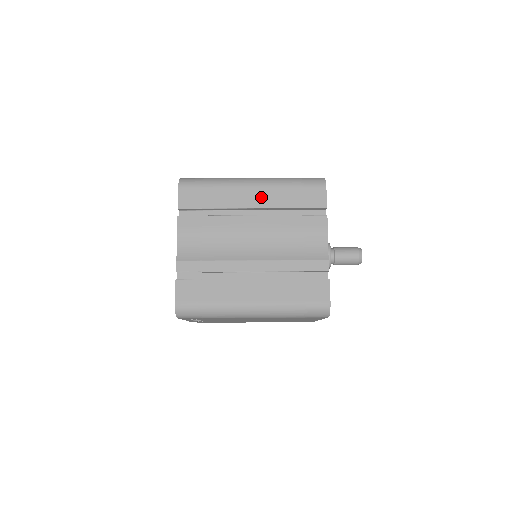
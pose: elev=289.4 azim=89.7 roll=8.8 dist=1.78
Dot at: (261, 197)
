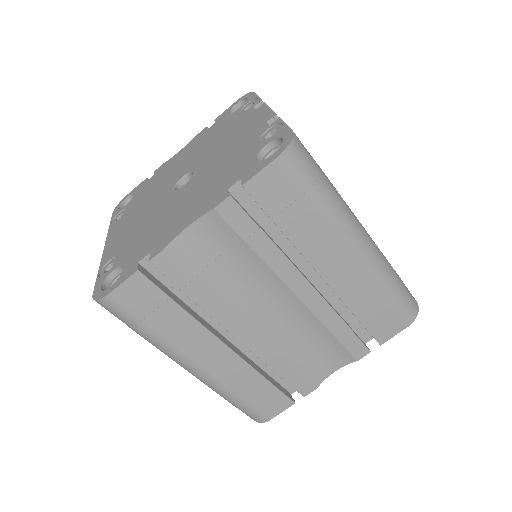
Dot at: (345, 275)
